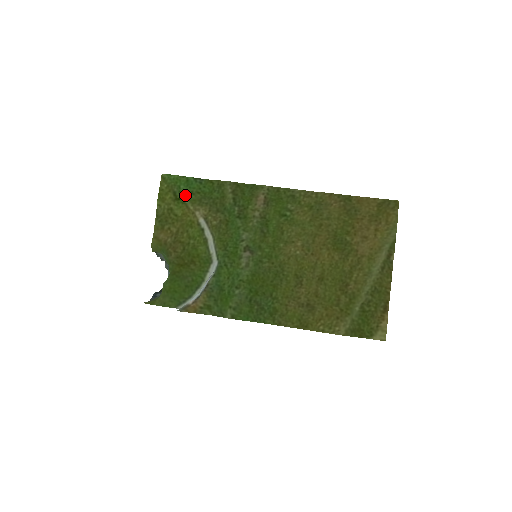
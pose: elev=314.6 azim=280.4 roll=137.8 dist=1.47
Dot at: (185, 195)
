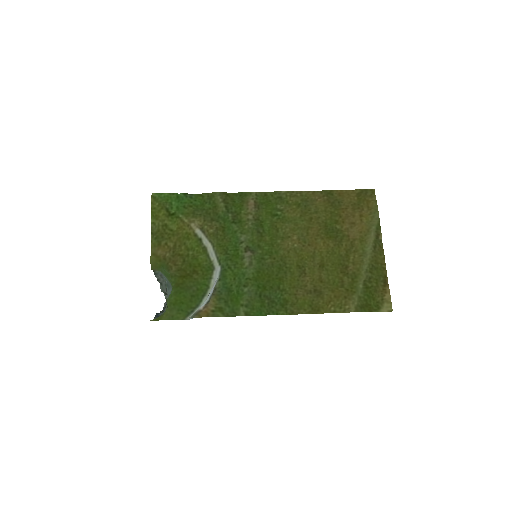
Dot at: (178, 210)
